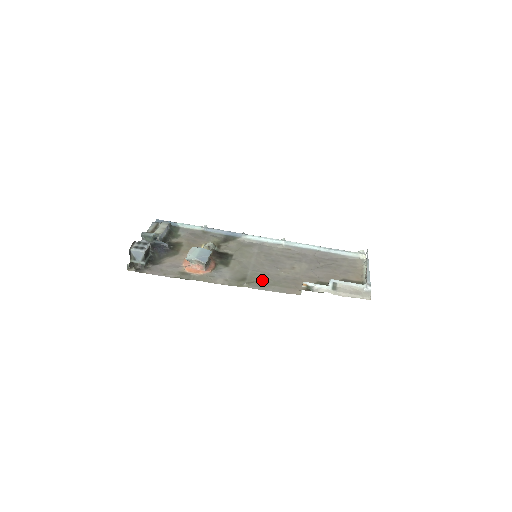
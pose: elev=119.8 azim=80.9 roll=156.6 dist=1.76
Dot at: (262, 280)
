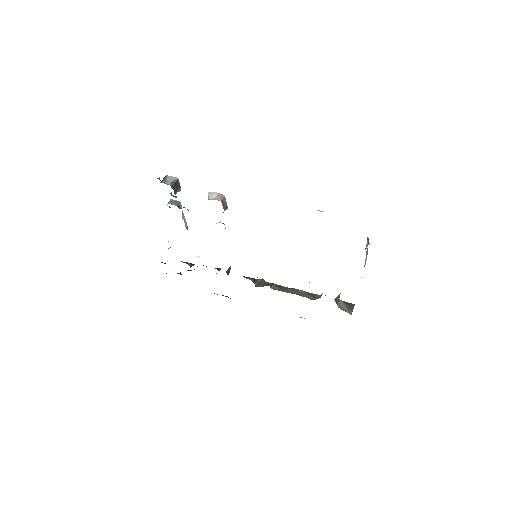
Dot at: occluded
